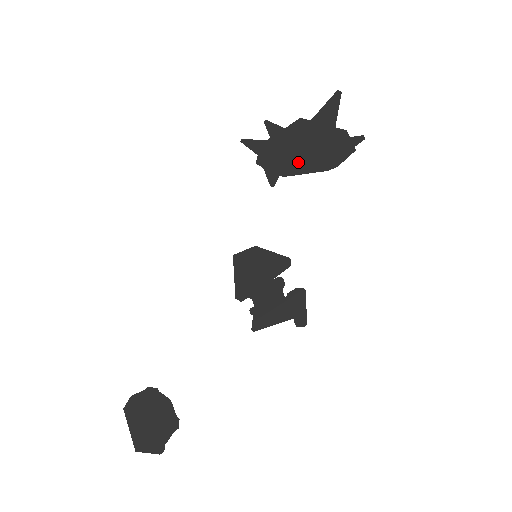
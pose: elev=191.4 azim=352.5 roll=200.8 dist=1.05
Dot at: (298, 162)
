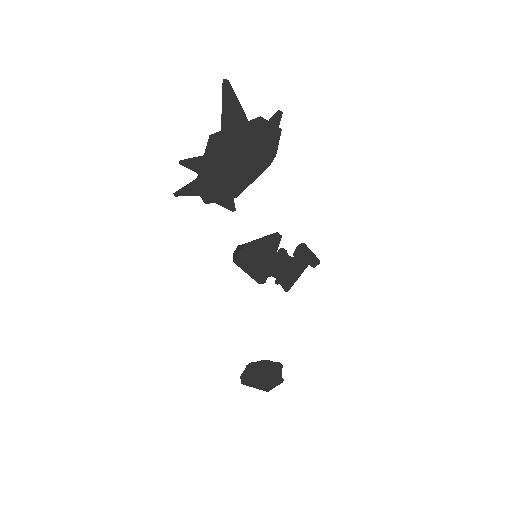
Dot at: (240, 176)
